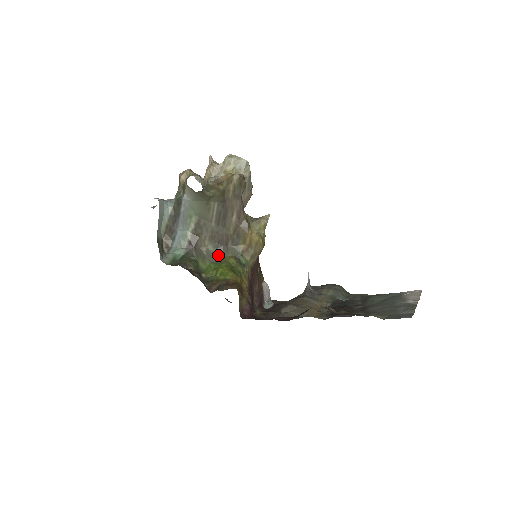
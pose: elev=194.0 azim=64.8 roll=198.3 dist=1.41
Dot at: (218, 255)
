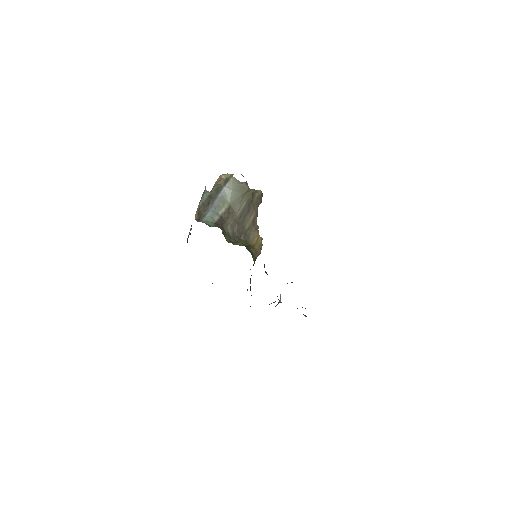
Dot at: (235, 240)
